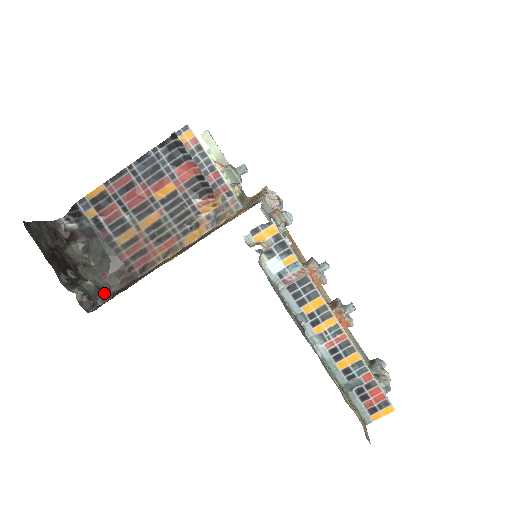
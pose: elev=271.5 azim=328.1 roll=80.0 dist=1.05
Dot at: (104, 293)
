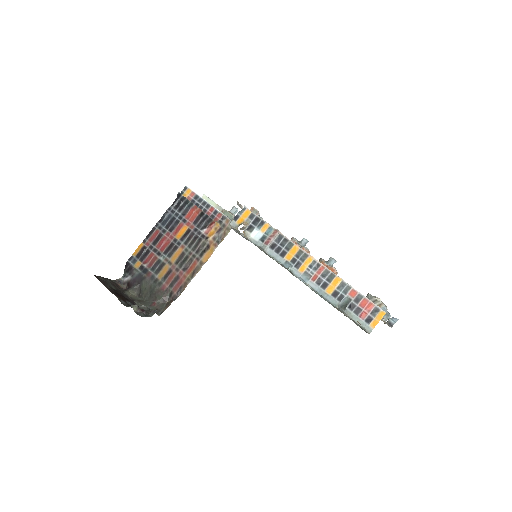
Dot at: occluded
